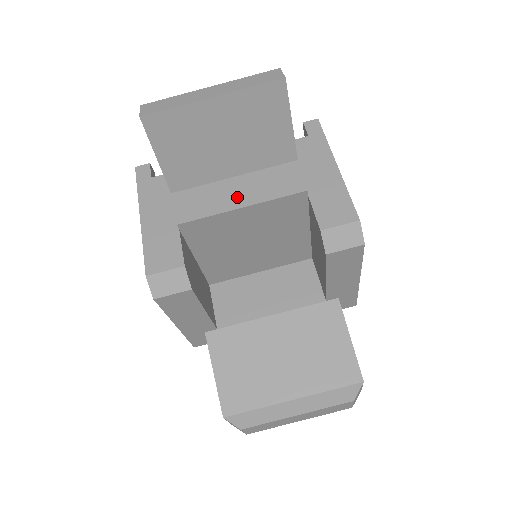
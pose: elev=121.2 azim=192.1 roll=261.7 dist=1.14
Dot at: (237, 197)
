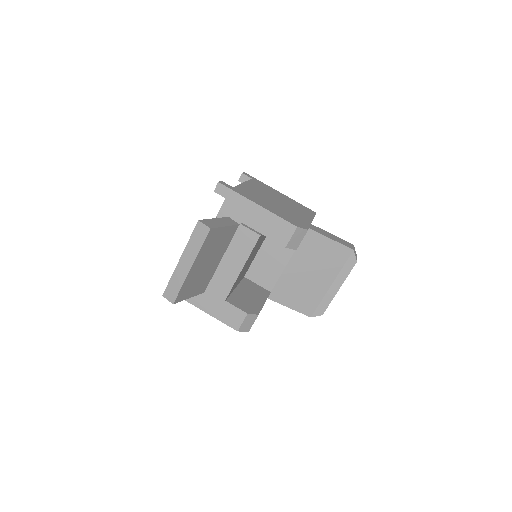
Dot at: (233, 267)
